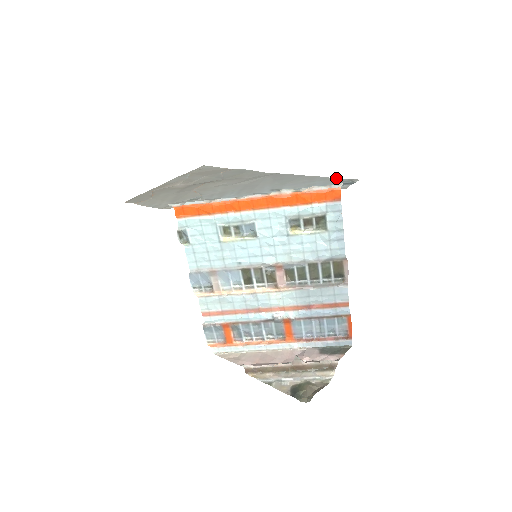
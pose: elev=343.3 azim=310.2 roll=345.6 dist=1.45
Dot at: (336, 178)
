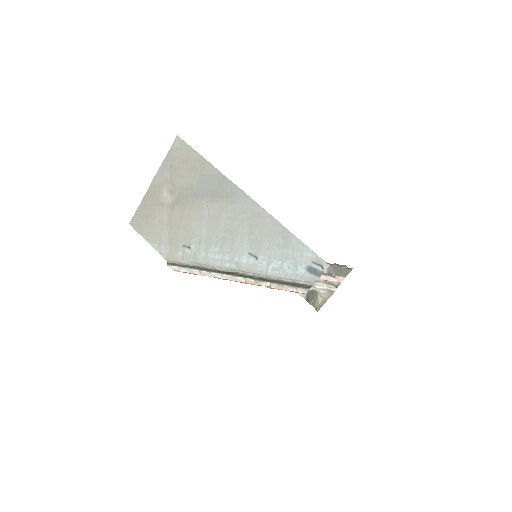
Dot at: (309, 248)
